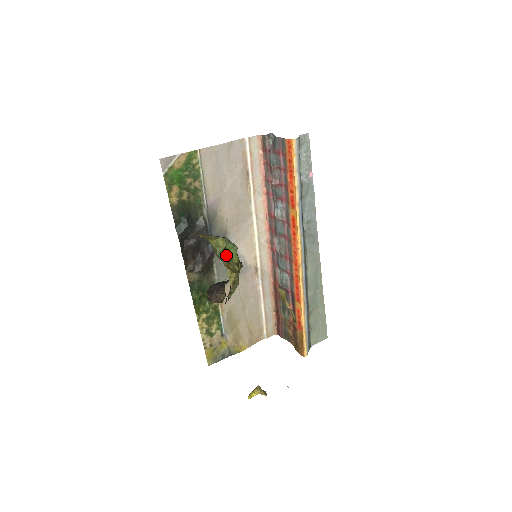
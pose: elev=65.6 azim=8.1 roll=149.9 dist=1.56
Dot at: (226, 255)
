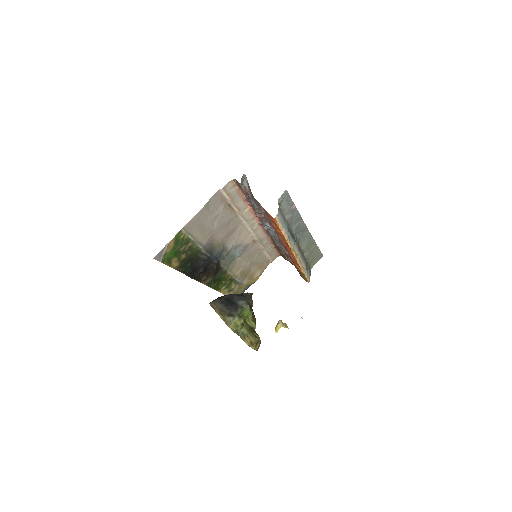
Dot at: (245, 326)
